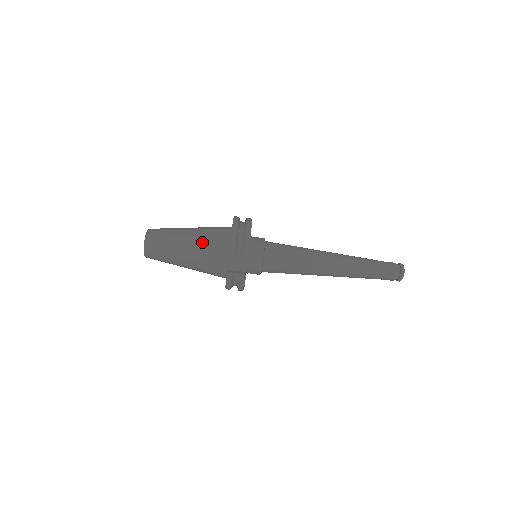
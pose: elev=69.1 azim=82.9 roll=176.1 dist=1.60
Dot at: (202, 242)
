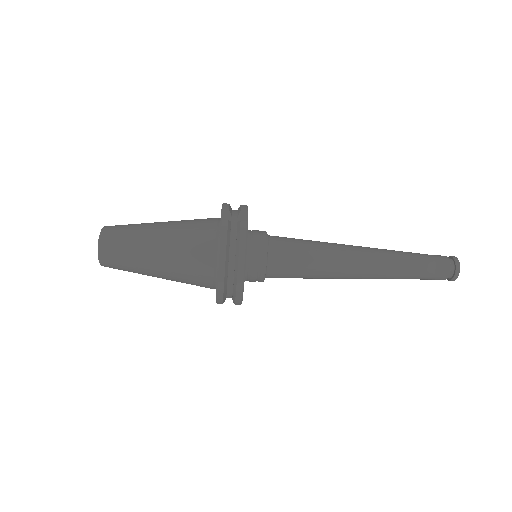
Dot at: (178, 277)
